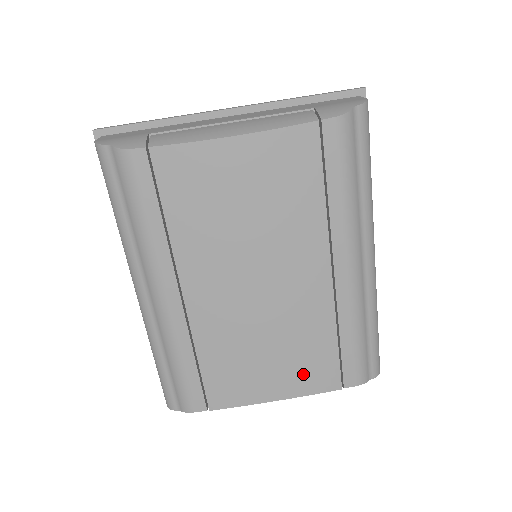
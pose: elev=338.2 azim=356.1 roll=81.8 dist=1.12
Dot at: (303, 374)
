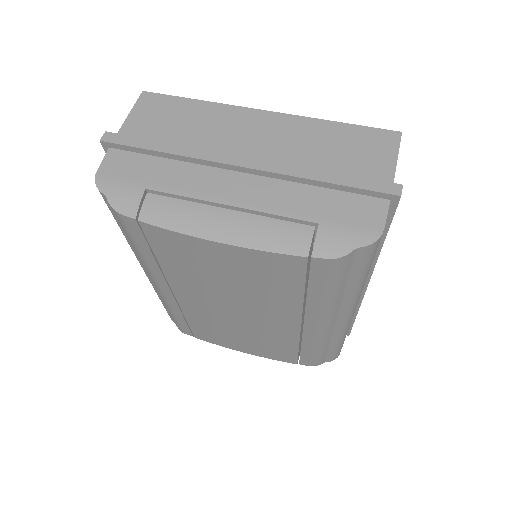
Dot at: (267, 351)
